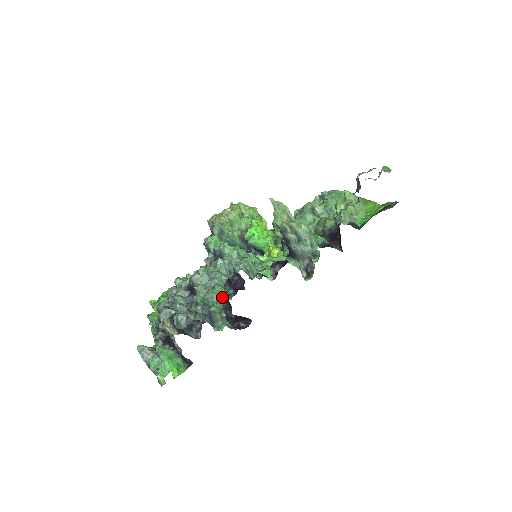
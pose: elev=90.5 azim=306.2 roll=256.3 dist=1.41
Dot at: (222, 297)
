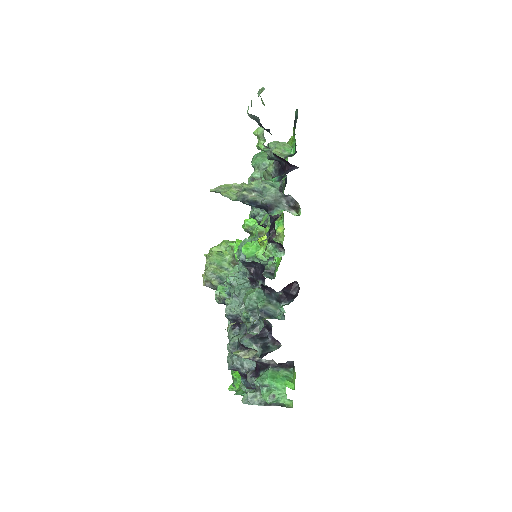
Dot at: (257, 290)
